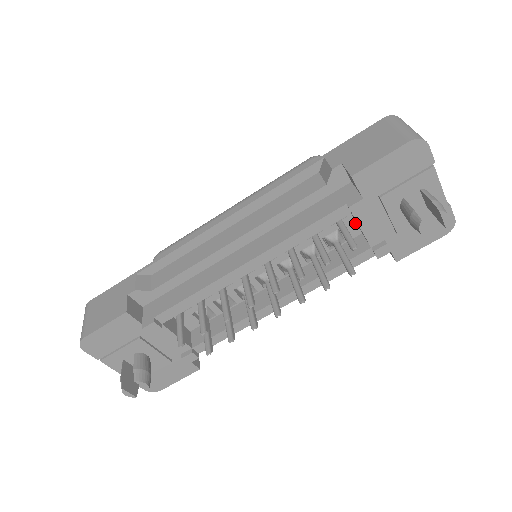
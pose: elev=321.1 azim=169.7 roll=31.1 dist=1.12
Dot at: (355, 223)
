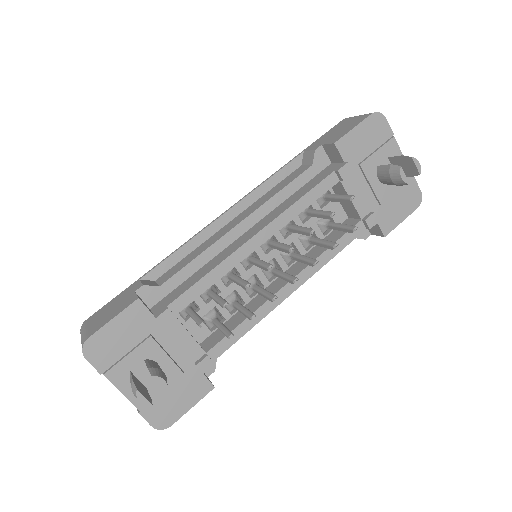
Dot at: (341, 206)
